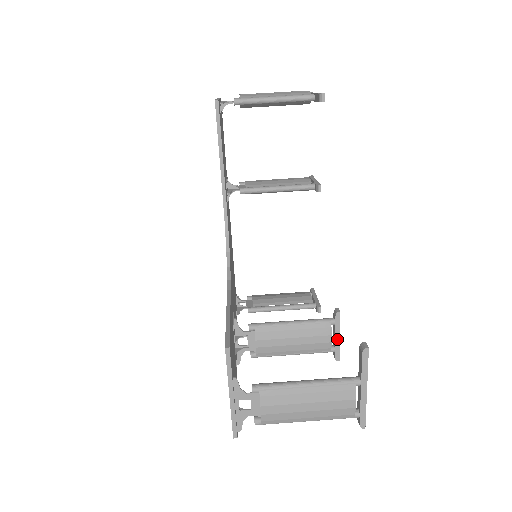
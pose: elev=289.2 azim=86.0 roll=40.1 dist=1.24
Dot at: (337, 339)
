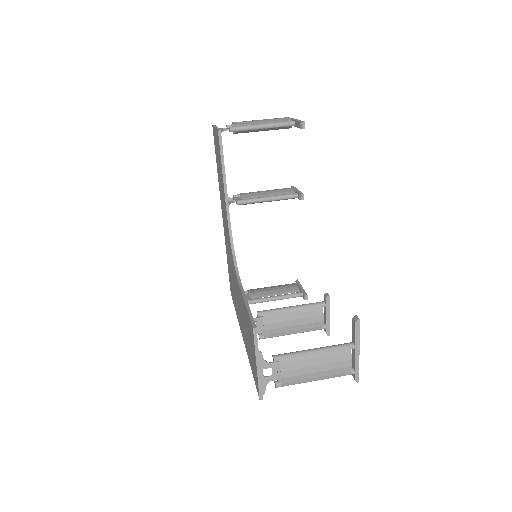
Dot at: (328, 318)
